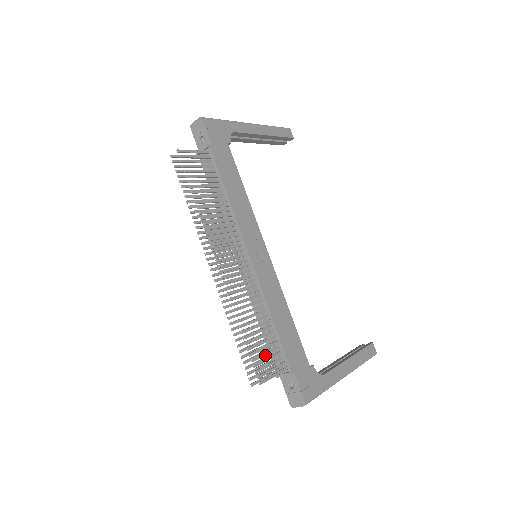
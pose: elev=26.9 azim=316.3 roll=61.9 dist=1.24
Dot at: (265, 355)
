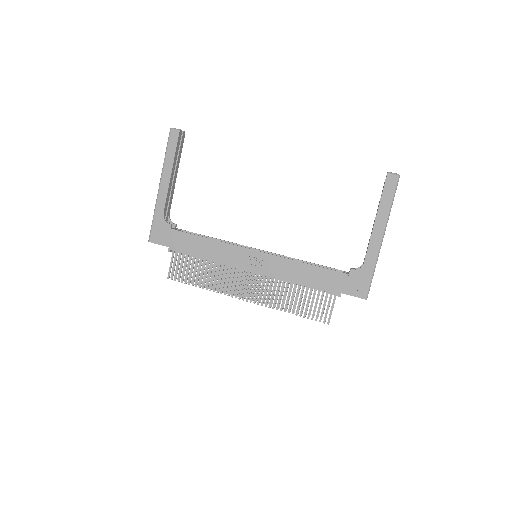
Dot at: occluded
